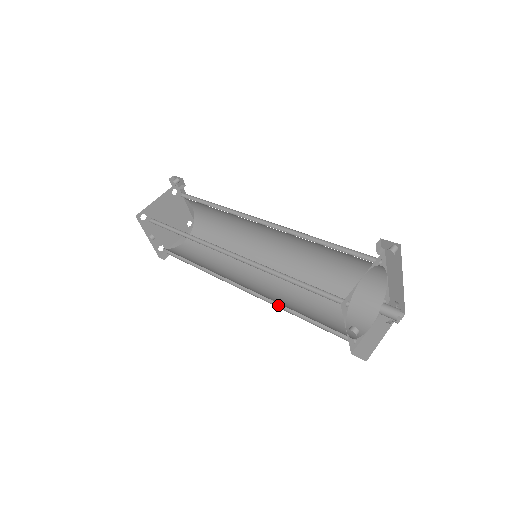
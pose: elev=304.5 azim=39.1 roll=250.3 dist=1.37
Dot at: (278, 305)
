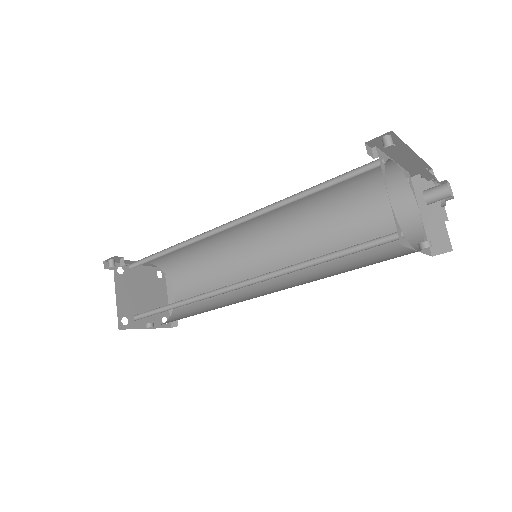
Dot at: occluded
